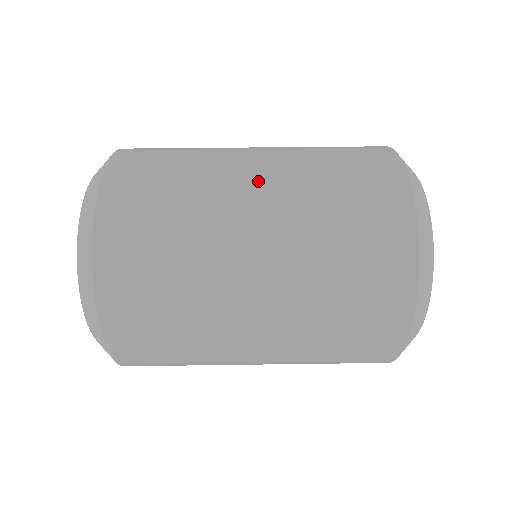
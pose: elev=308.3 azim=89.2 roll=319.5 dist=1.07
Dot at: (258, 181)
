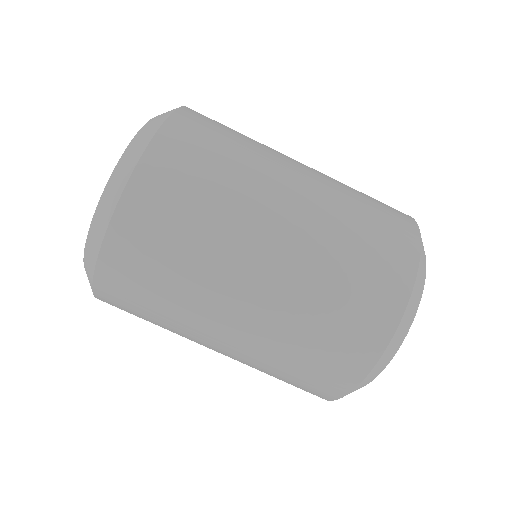
Dot at: (262, 272)
